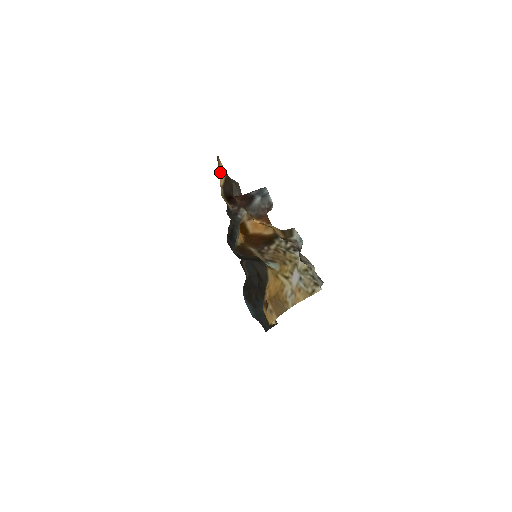
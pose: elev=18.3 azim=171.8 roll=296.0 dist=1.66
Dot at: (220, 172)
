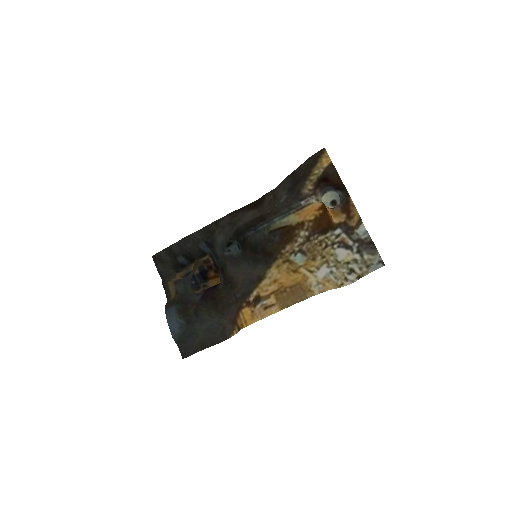
Dot at: (325, 158)
